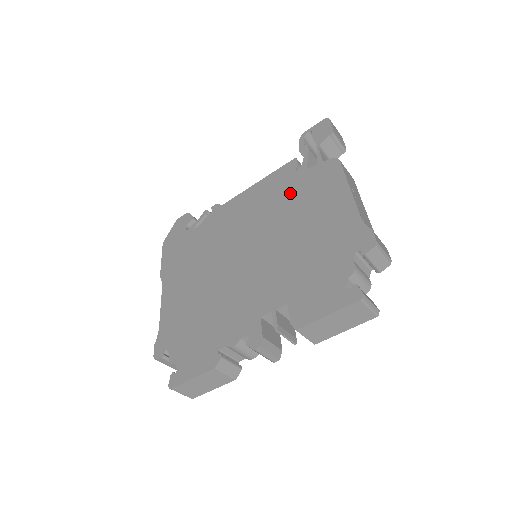
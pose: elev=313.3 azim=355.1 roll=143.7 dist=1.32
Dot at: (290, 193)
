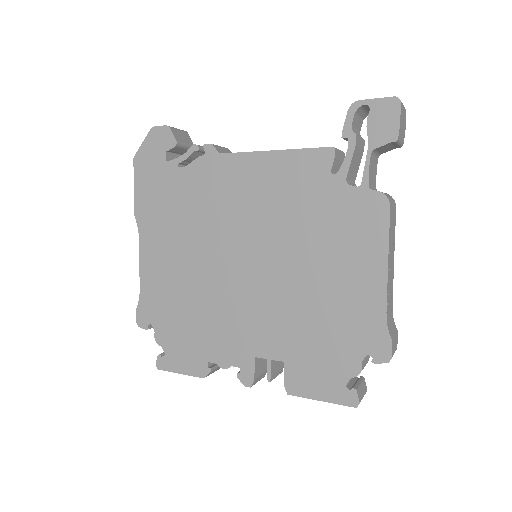
Dot at: (314, 210)
